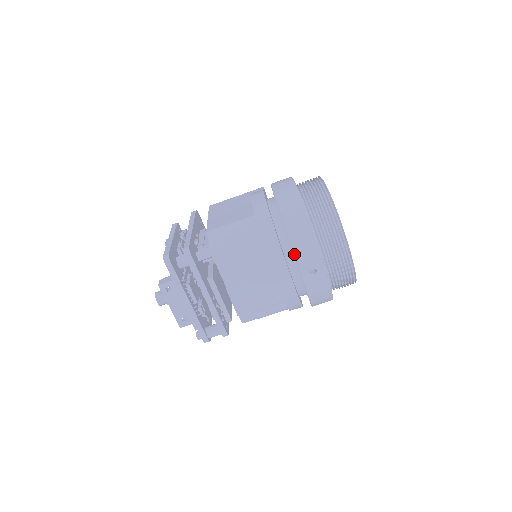
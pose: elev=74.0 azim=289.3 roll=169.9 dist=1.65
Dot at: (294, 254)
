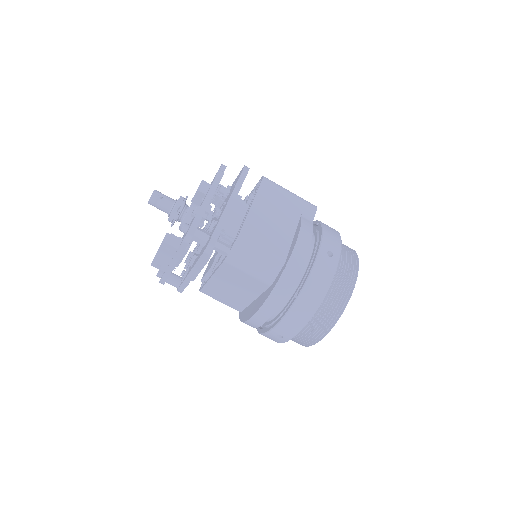
Dot at: (280, 322)
